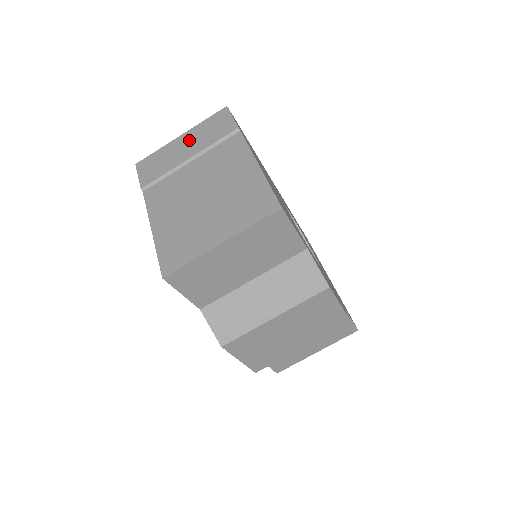
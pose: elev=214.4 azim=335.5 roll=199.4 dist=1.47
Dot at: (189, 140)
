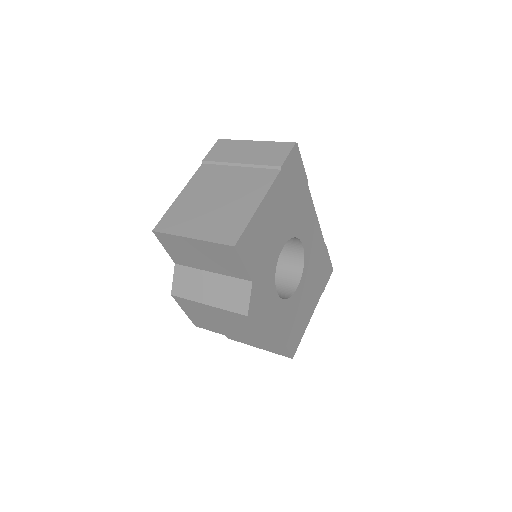
Dot at: (254, 149)
